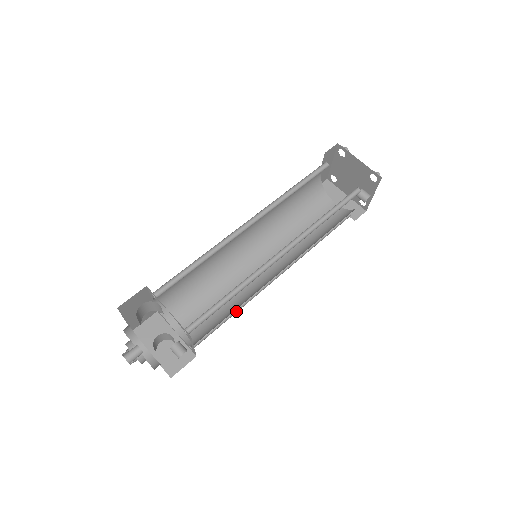
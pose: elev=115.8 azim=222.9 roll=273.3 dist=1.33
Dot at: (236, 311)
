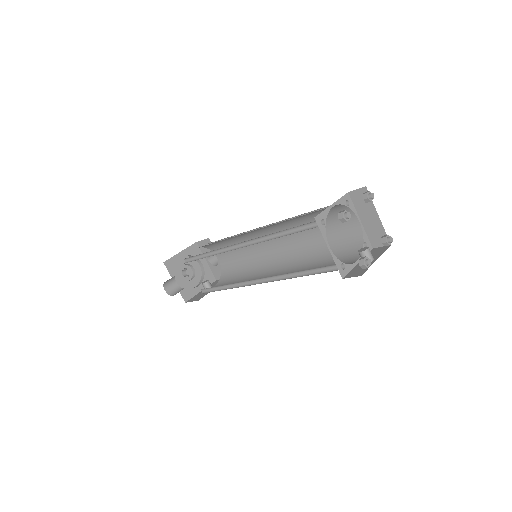
Dot at: occluded
